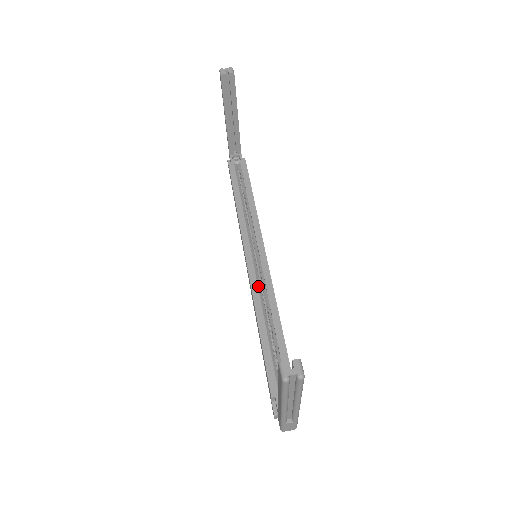
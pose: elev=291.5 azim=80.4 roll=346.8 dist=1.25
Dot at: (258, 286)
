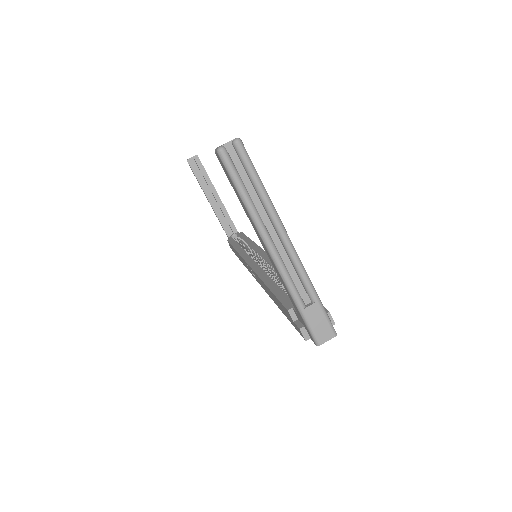
Dot at: (262, 269)
